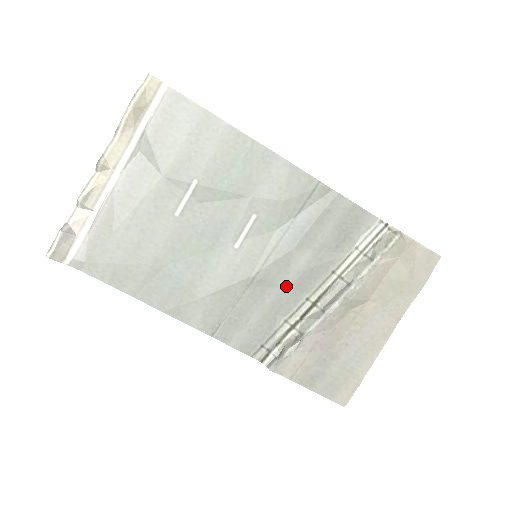
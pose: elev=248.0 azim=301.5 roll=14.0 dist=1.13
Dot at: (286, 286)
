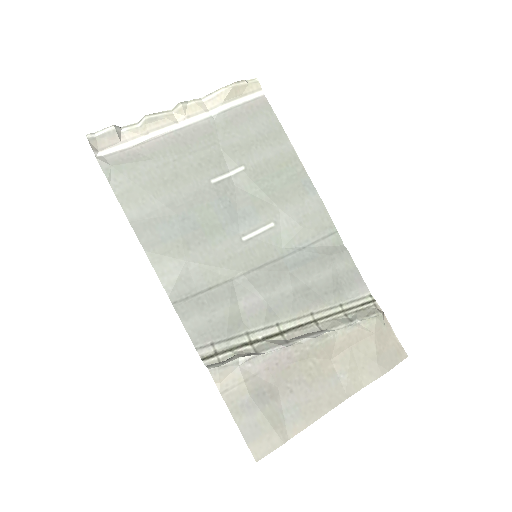
Dot at: (266, 300)
